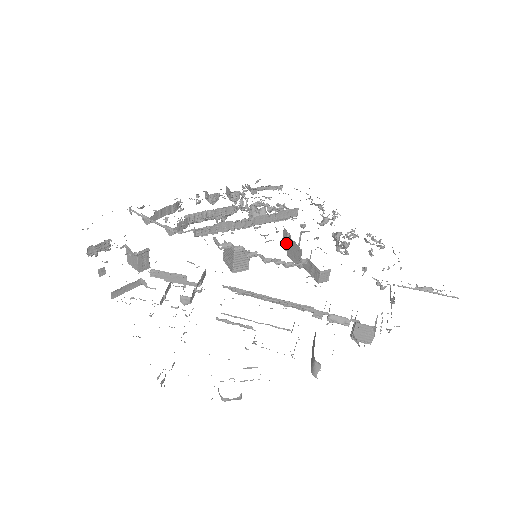
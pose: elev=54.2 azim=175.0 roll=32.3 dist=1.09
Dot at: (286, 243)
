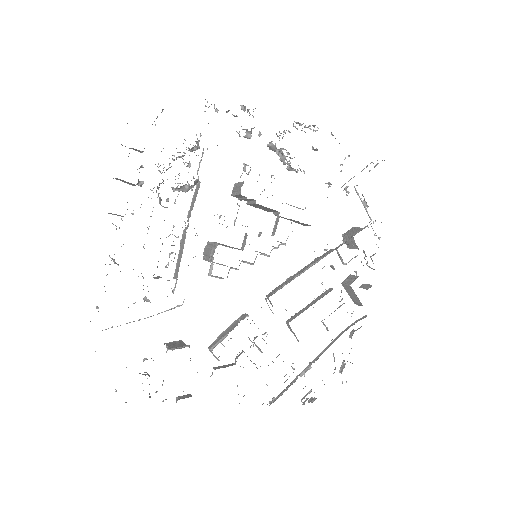
Dot at: occluded
